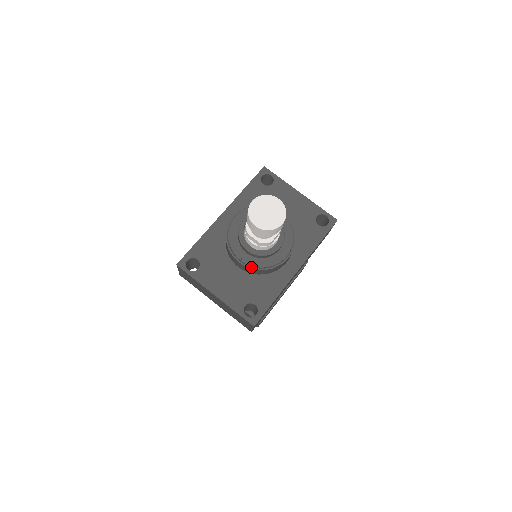
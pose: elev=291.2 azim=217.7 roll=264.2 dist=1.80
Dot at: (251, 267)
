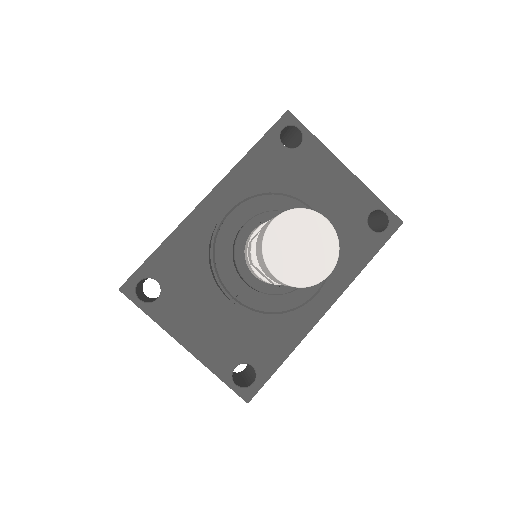
Dot at: (252, 310)
